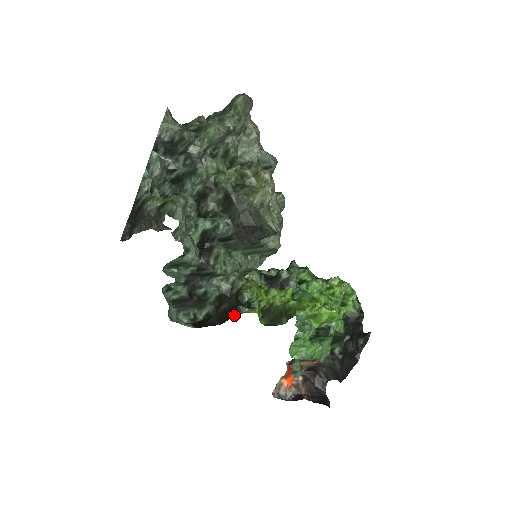
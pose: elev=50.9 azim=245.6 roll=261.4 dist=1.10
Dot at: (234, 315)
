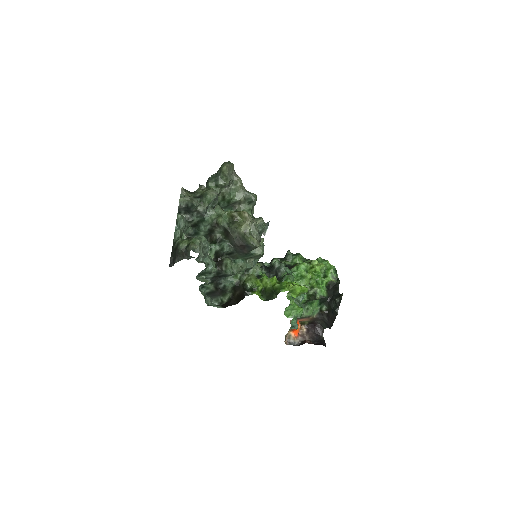
Dot at: (244, 297)
